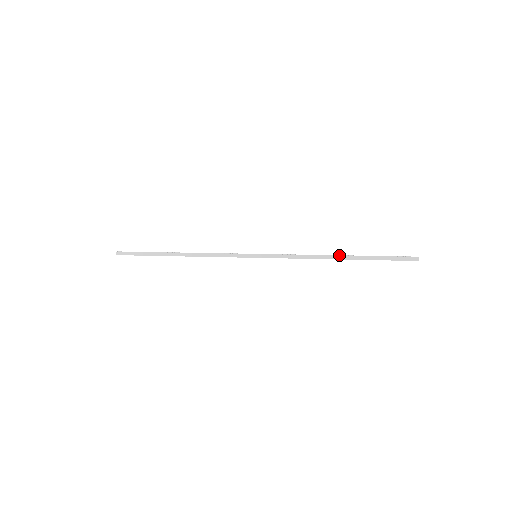
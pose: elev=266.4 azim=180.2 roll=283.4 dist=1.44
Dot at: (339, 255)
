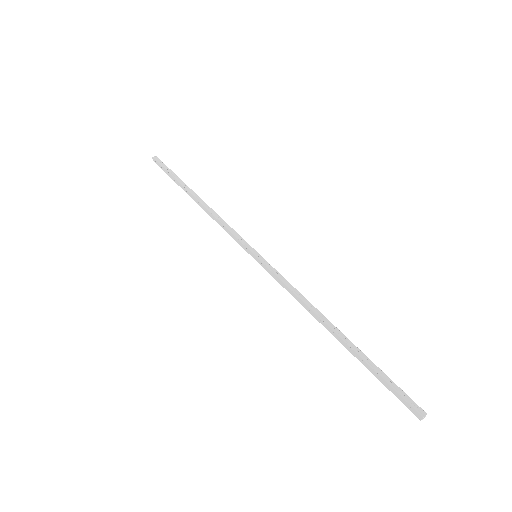
Dot at: (332, 329)
